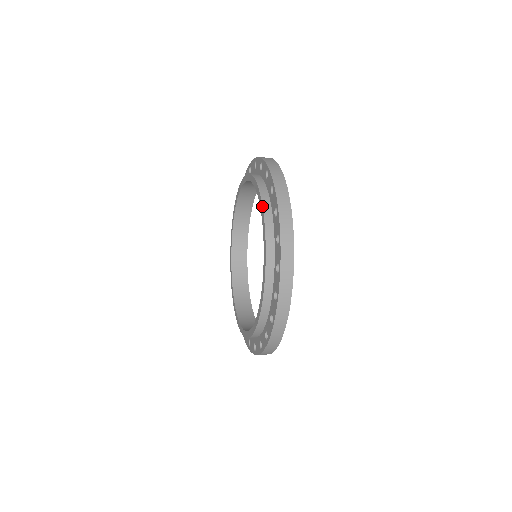
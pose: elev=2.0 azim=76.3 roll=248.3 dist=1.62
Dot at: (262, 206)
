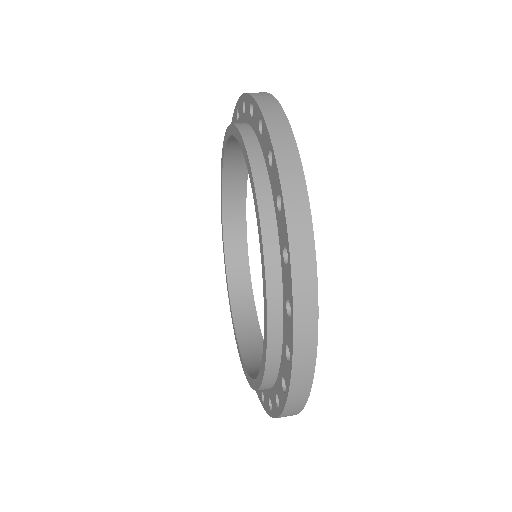
Dot at: (254, 190)
